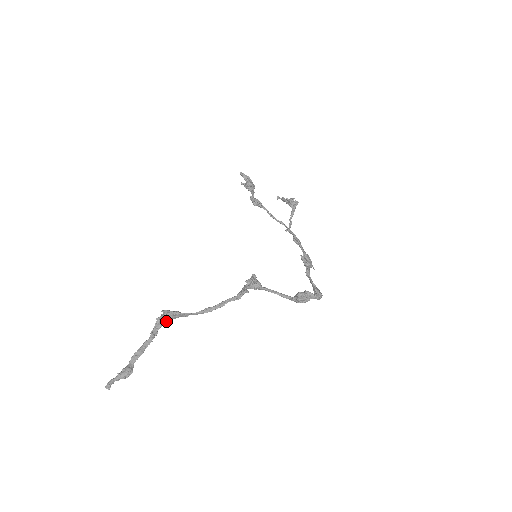
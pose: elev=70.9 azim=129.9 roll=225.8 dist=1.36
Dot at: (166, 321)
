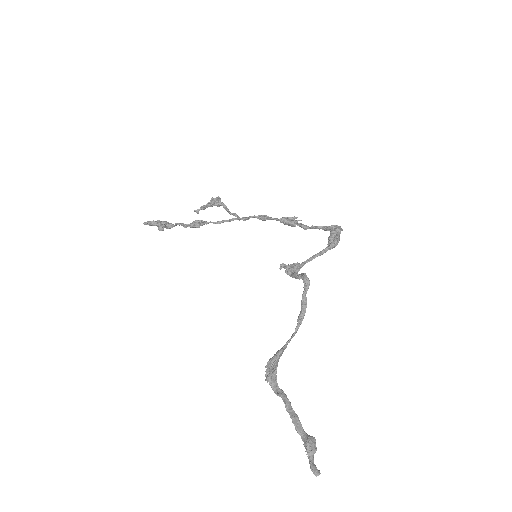
Dot at: (275, 372)
